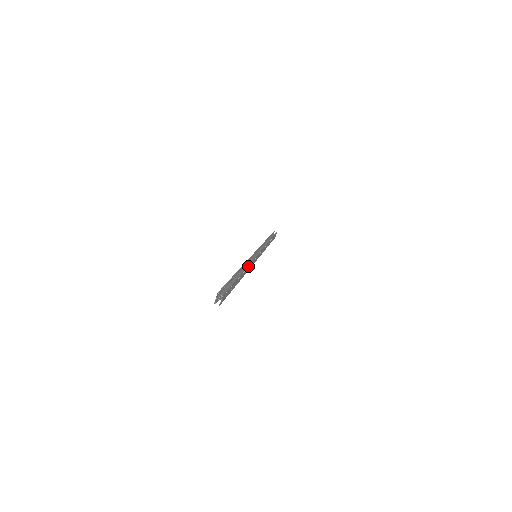
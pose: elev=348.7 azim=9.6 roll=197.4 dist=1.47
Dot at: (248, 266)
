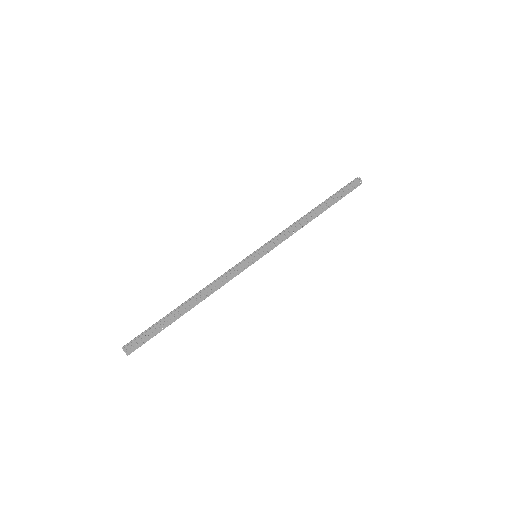
Dot at: (211, 287)
